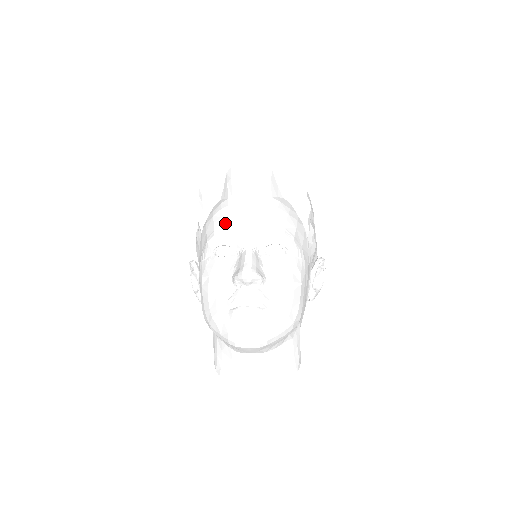
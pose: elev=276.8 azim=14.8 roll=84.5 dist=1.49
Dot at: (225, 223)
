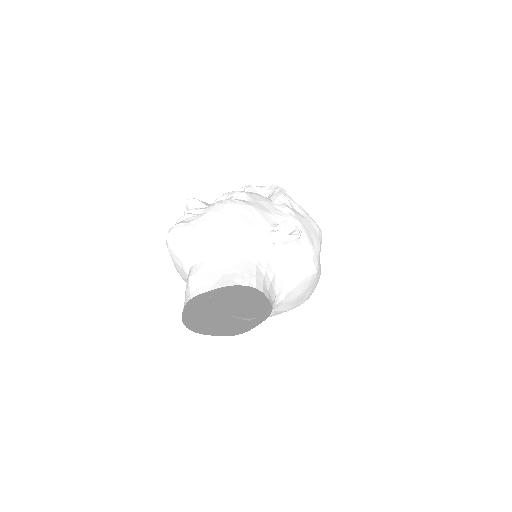
Dot at: occluded
